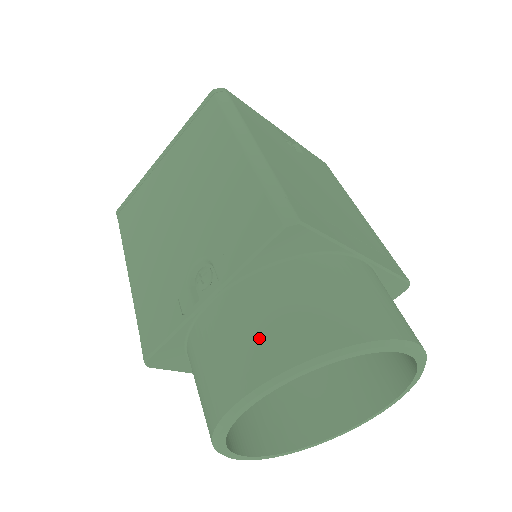
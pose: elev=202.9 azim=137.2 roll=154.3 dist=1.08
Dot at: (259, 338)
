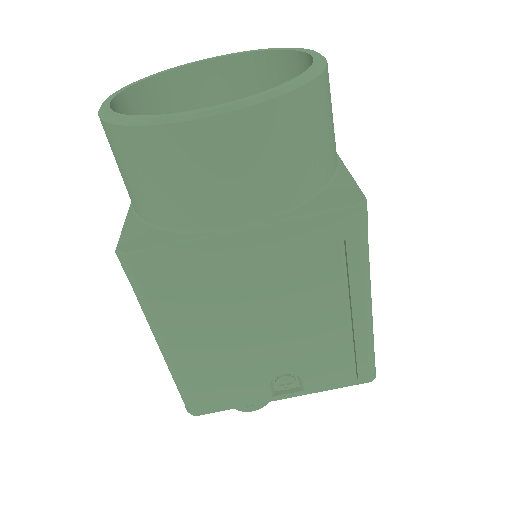
Dot at: occluded
